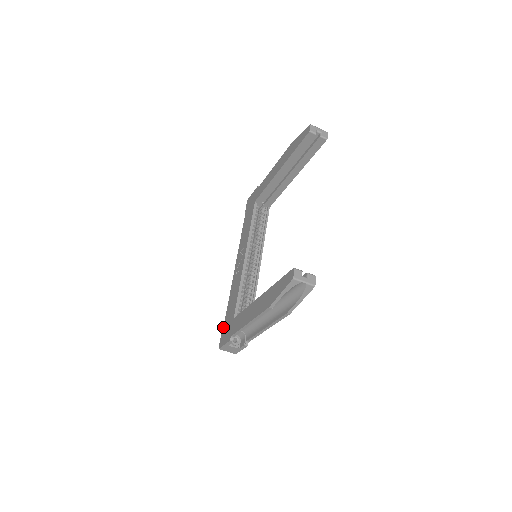
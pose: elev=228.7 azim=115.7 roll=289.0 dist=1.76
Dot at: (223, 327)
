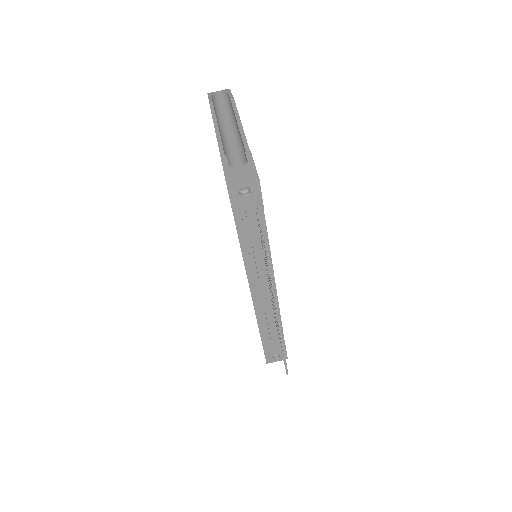
Dot at: occluded
